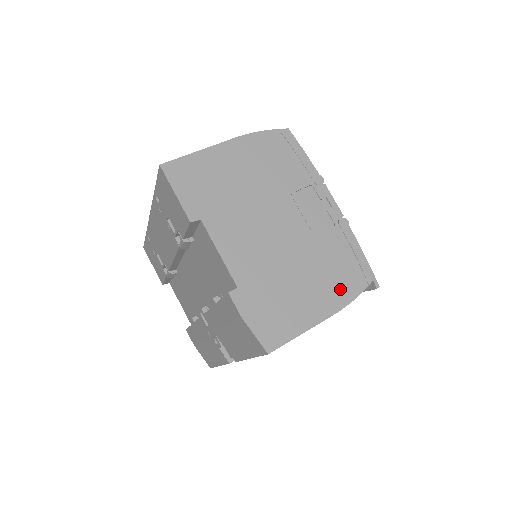
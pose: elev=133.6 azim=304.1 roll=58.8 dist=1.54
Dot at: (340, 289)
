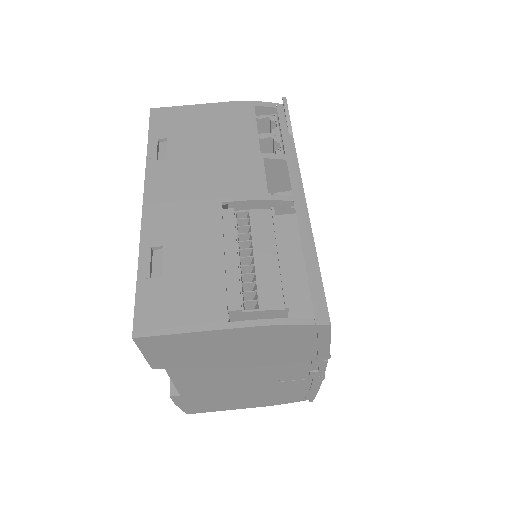
Dot at: (275, 401)
